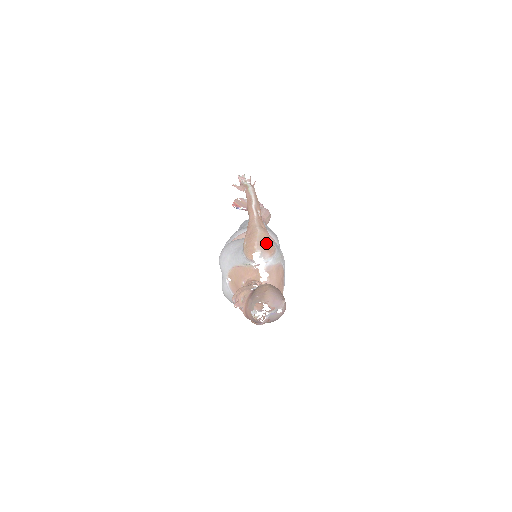
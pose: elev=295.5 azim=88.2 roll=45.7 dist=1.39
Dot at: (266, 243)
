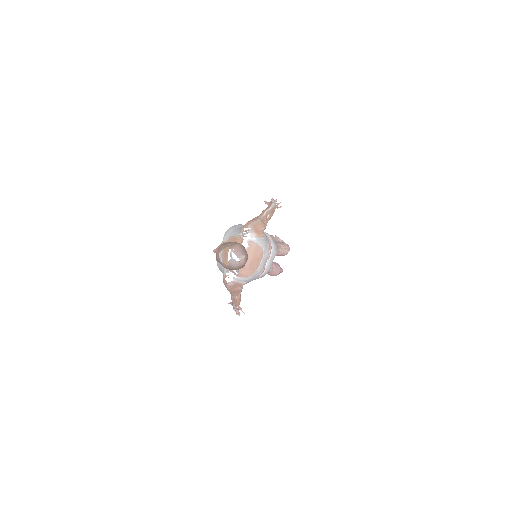
Dot at: (258, 228)
